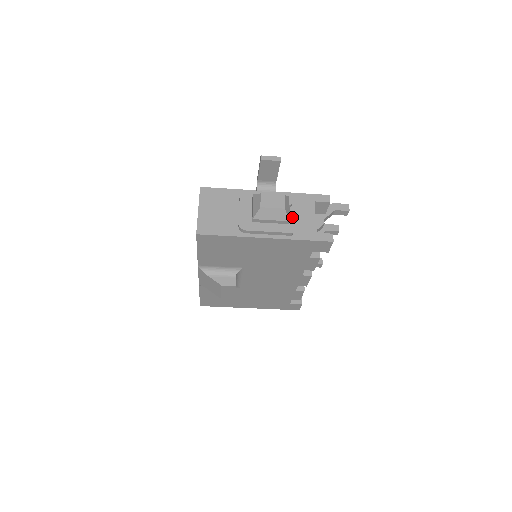
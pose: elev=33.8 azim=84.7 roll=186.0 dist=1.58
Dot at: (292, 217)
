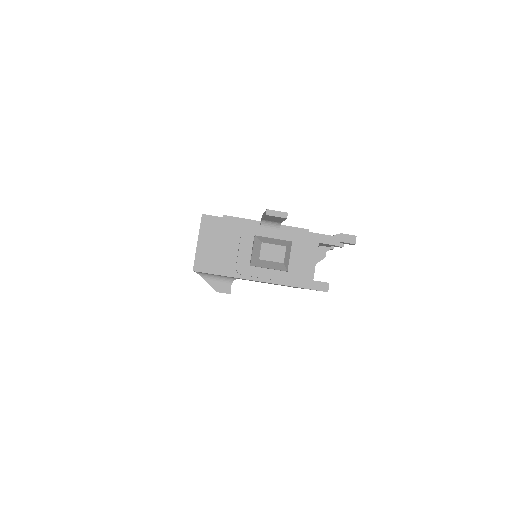
Dot at: (292, 260)
